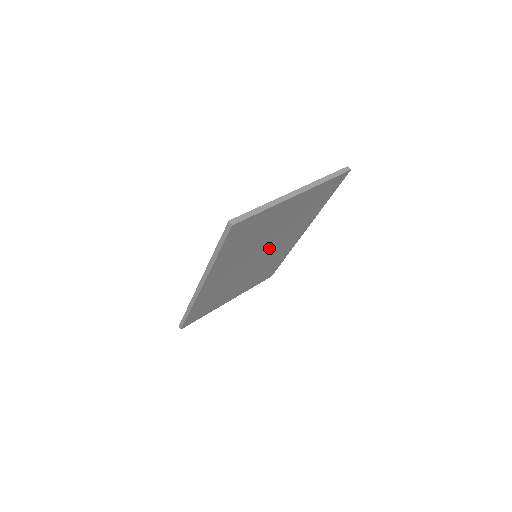
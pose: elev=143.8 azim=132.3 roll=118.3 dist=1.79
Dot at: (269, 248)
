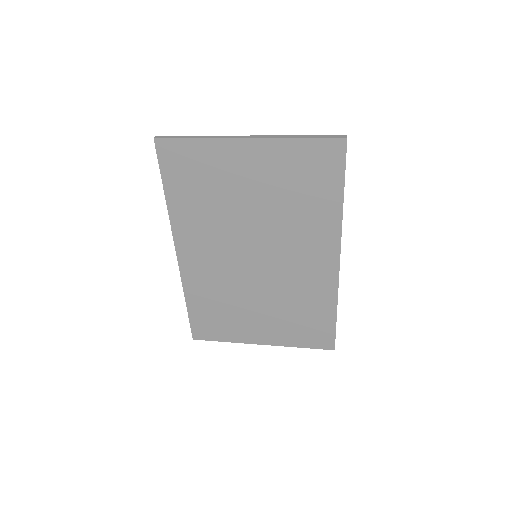
Dot at: (270, 249)
